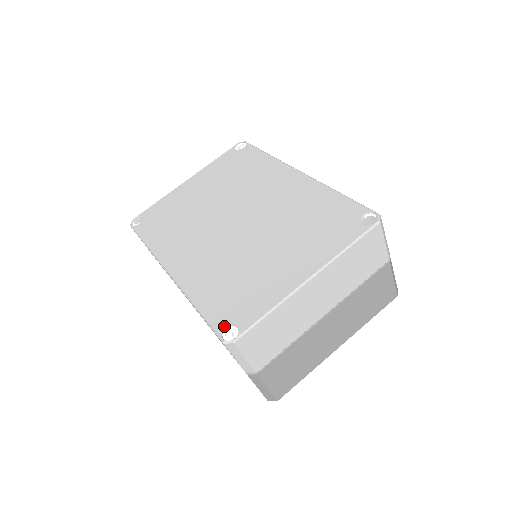
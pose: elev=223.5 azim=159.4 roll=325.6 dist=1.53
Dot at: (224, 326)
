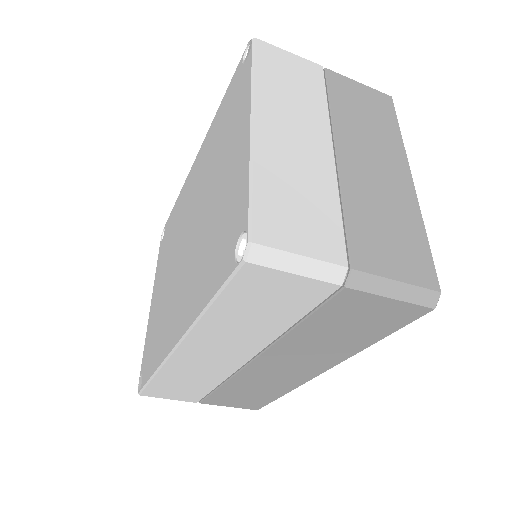
Dot at: (232, 258)
